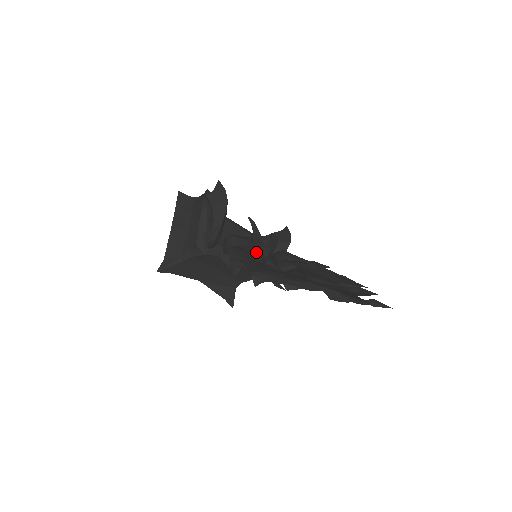
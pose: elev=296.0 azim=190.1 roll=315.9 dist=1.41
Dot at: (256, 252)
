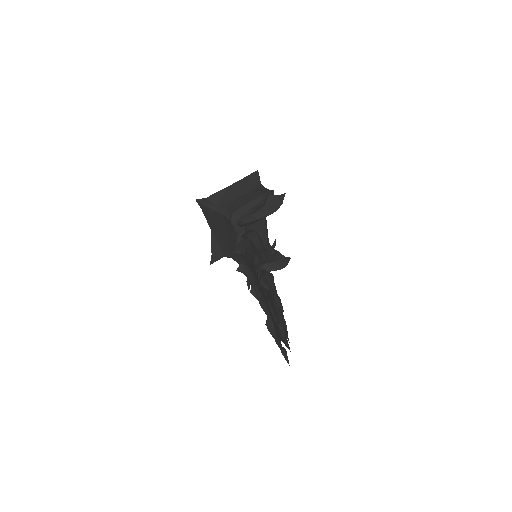
Dot at: (259, 258)
